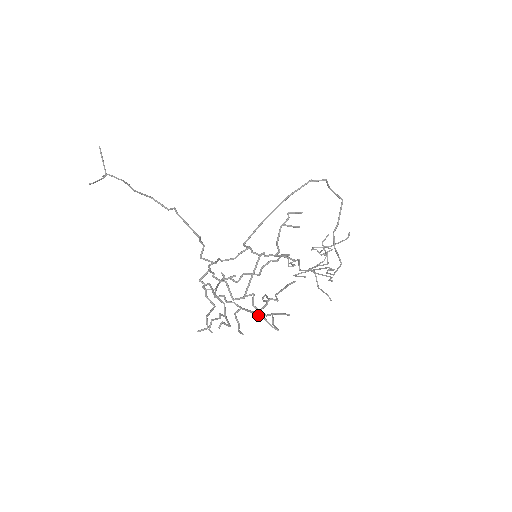
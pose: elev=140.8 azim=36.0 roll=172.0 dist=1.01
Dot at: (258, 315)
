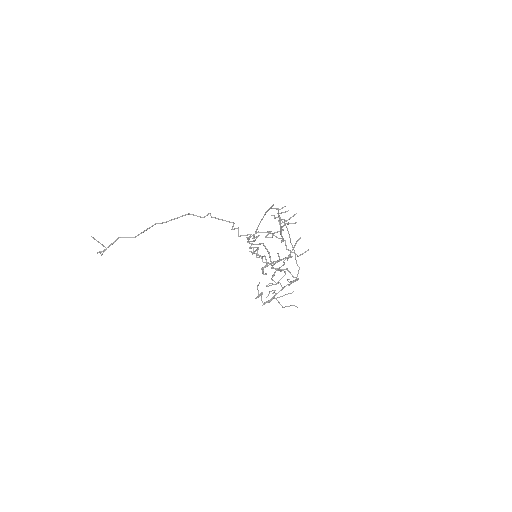
Dot at: occluded
